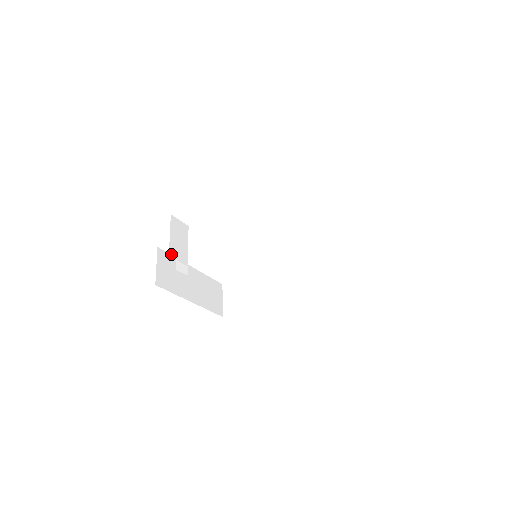
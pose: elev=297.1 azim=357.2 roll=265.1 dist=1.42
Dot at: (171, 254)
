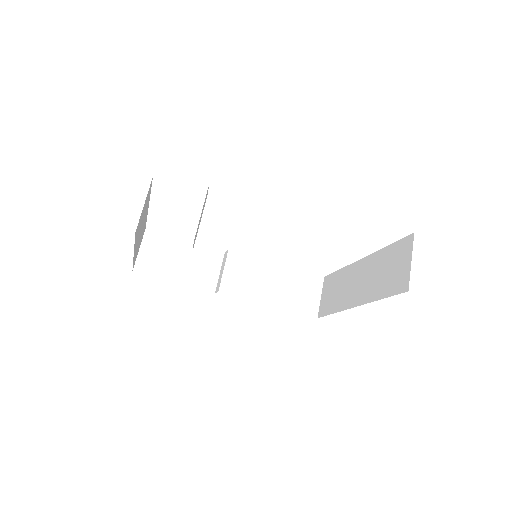
Dot at: occluded
